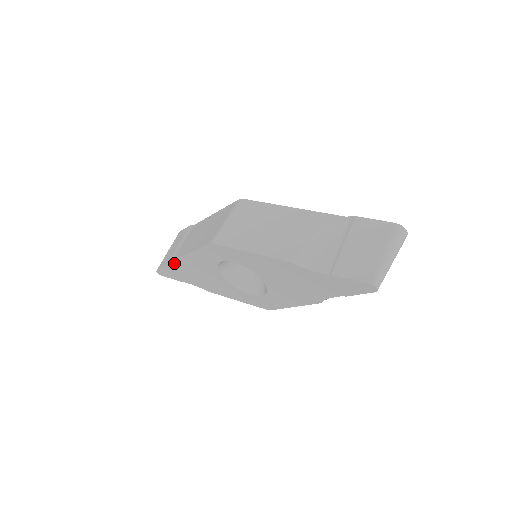
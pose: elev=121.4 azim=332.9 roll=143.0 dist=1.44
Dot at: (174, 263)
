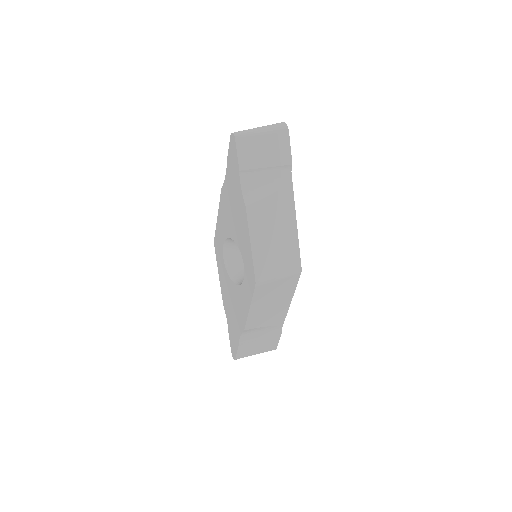
Dot at: (226, 316)
